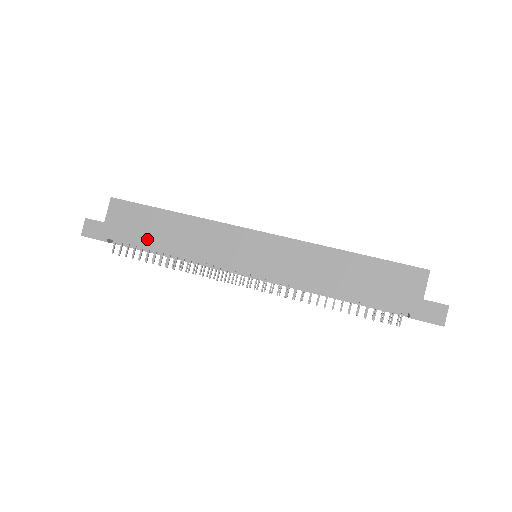
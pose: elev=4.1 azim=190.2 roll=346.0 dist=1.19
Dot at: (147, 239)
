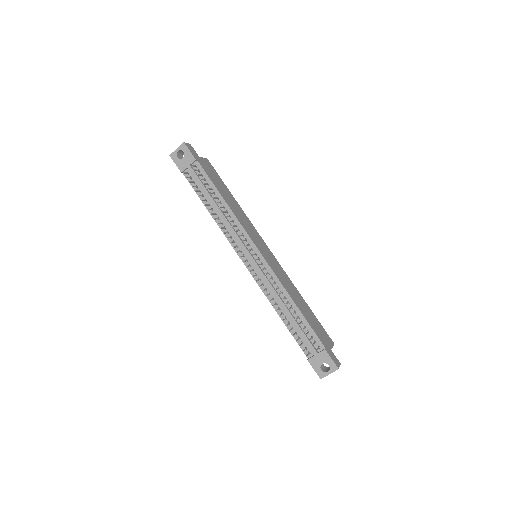
Dot at: (217, 185)
